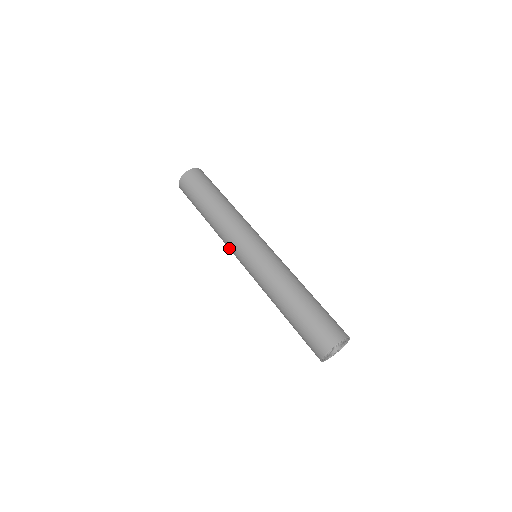
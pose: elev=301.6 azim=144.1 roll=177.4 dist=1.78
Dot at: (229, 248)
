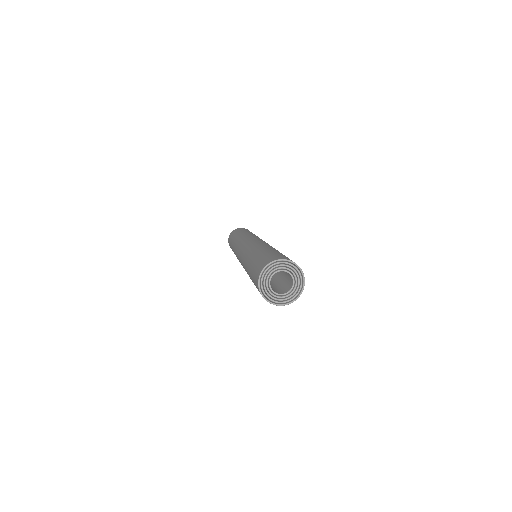
Dot at: occluded
